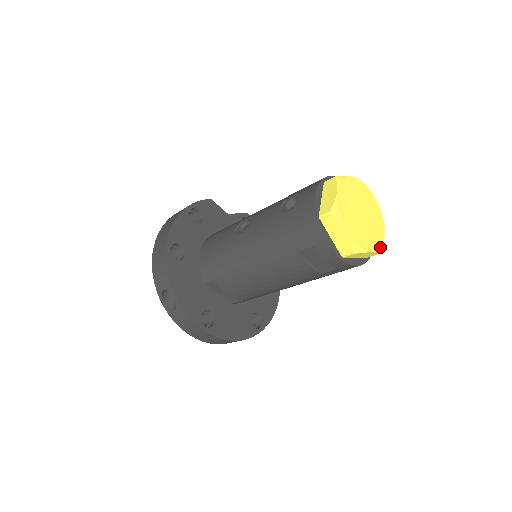
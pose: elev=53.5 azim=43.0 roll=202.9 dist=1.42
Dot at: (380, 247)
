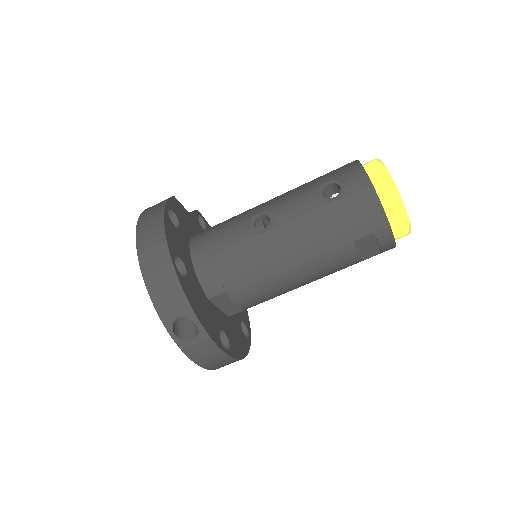
Dot at: occluded
